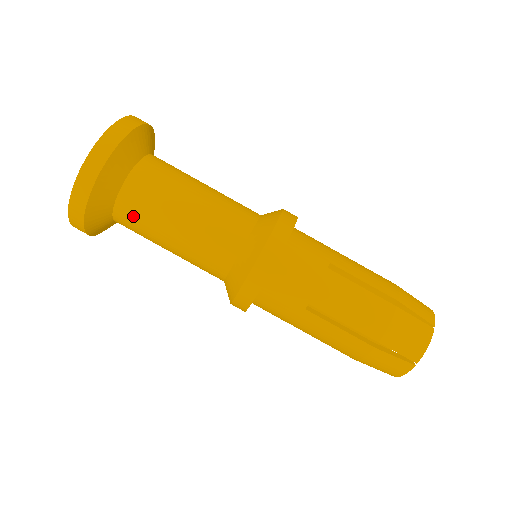
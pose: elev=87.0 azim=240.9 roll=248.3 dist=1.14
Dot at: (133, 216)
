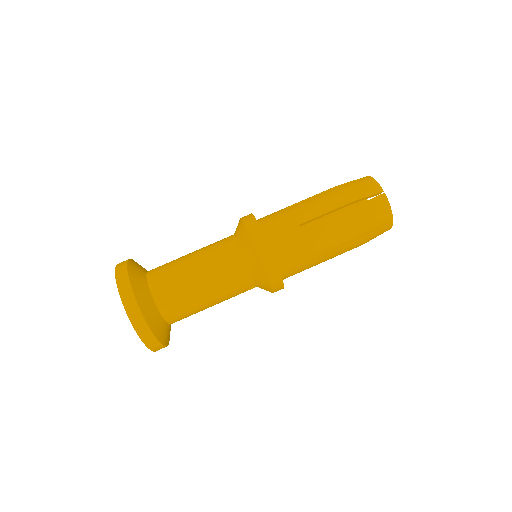
Dot at: (169, 293)
